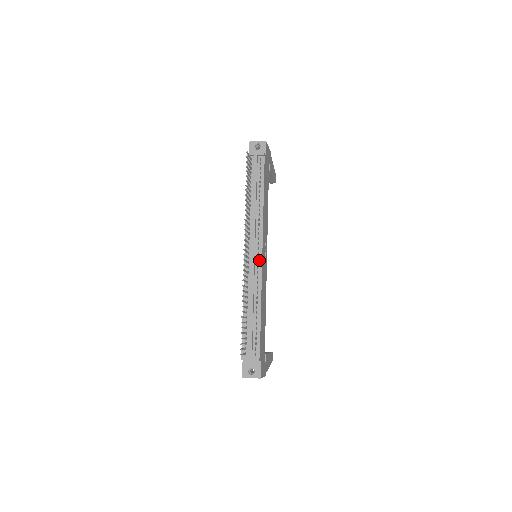
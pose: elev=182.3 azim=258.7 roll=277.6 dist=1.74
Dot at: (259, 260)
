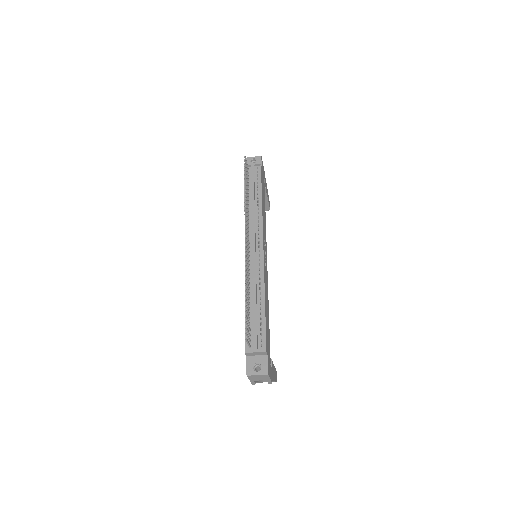
Dot at: (260, 253)
